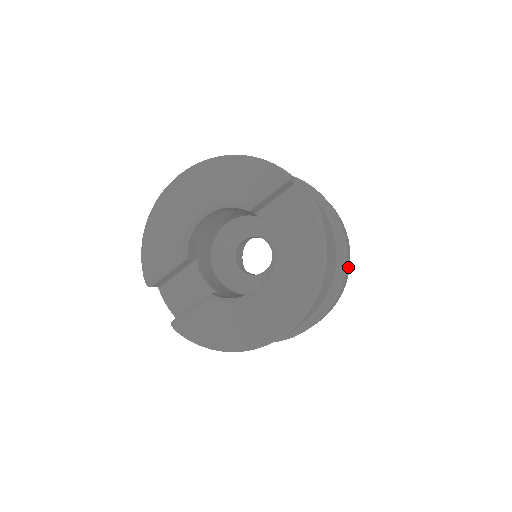
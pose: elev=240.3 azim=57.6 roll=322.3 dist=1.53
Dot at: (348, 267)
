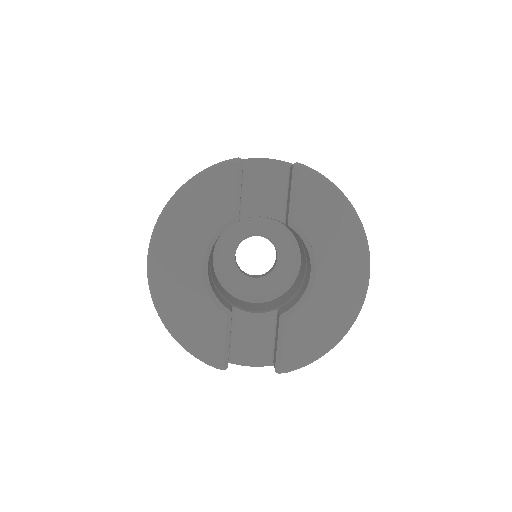
Dot at: occluded
